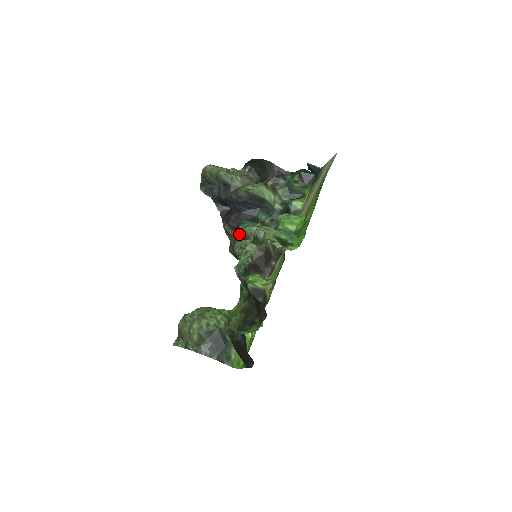
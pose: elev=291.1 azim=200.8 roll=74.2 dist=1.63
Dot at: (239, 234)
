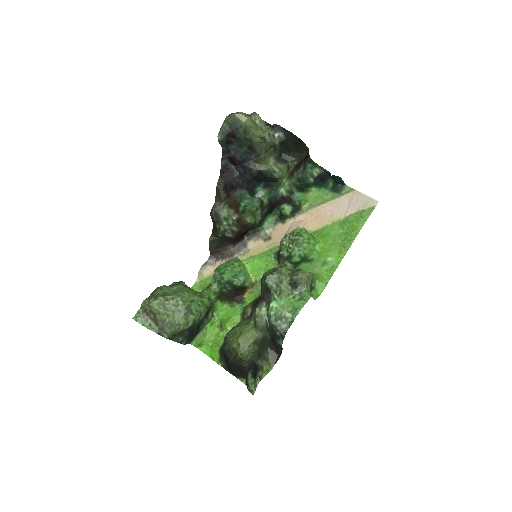
Dot at: (231, 202)
